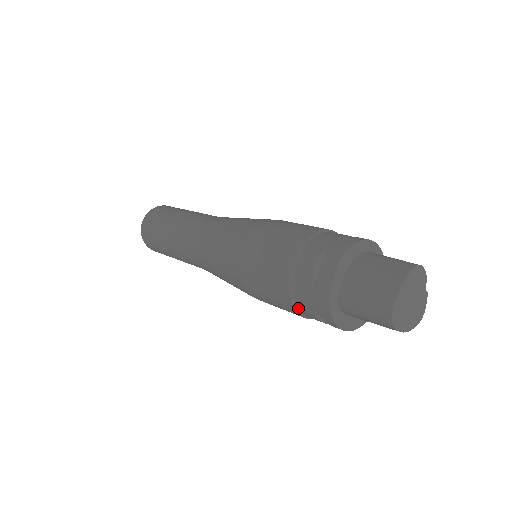
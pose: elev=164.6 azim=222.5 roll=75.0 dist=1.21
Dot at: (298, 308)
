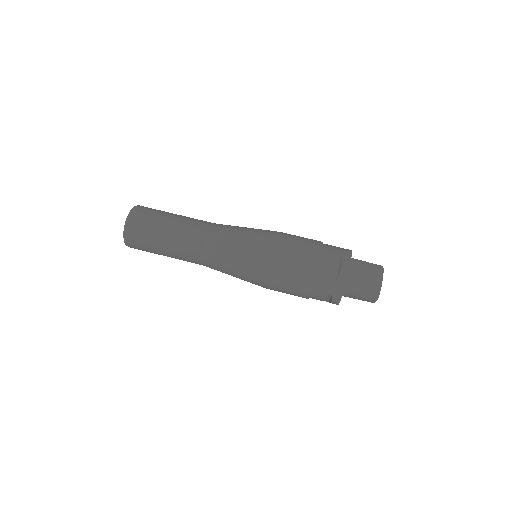
Dot at: (313, 291)
